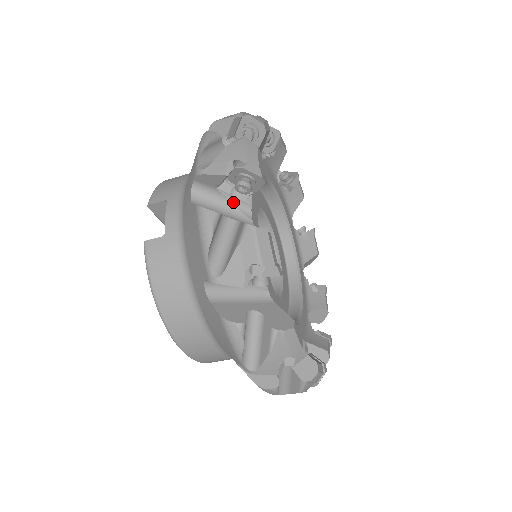
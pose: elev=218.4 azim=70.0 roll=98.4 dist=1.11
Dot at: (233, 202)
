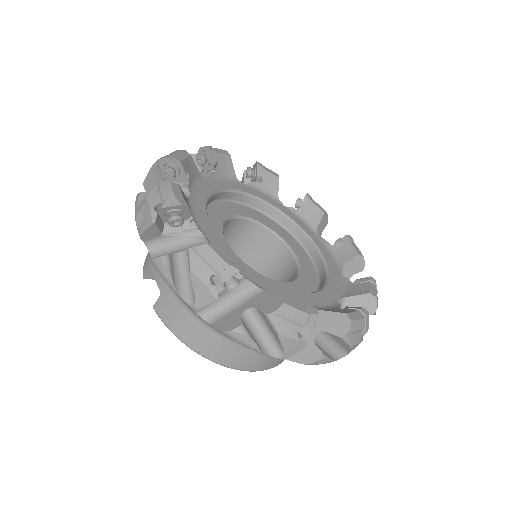
Dot at: (182, 236)
